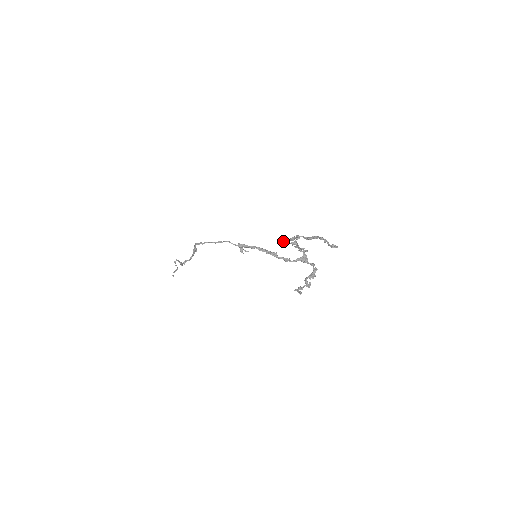
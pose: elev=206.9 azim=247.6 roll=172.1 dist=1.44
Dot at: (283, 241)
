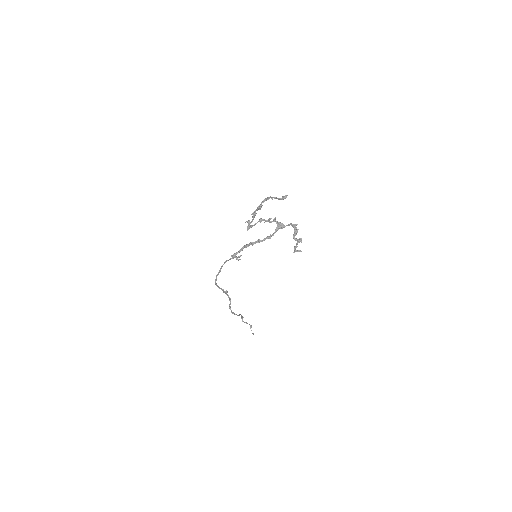
Dot at: (250, 226)
